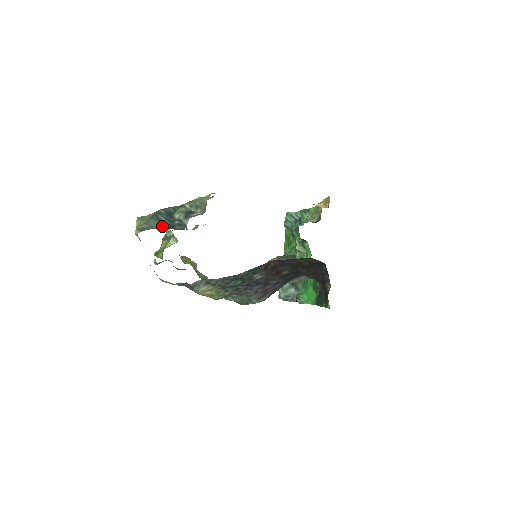
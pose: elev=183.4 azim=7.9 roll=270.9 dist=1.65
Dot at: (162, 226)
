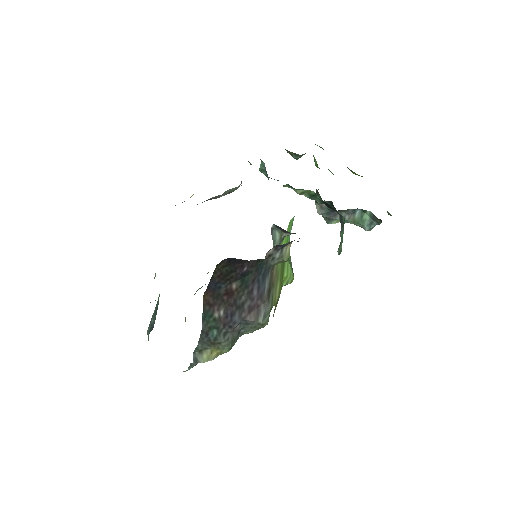
Dot at: occluded
